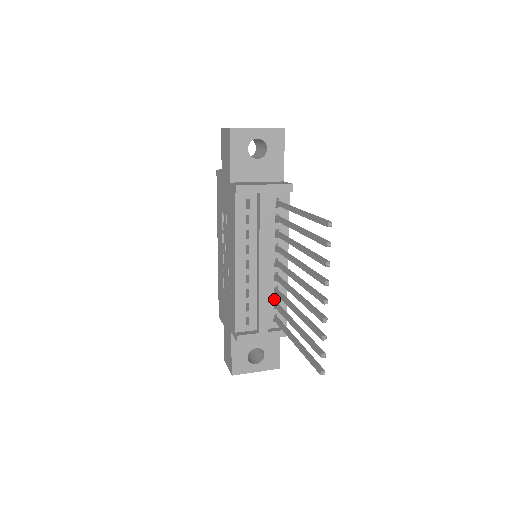
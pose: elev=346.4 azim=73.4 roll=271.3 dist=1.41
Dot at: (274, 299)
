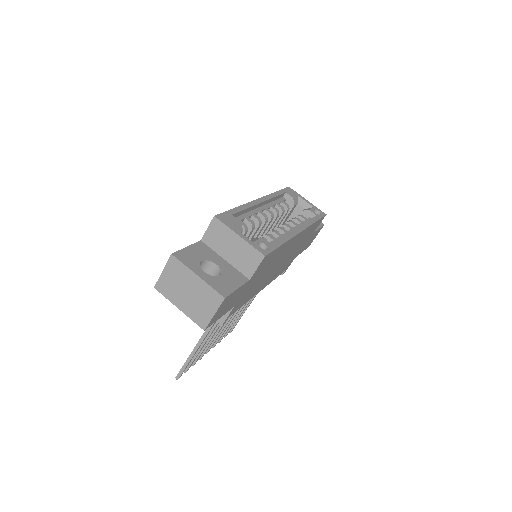
Dot at: occluded
